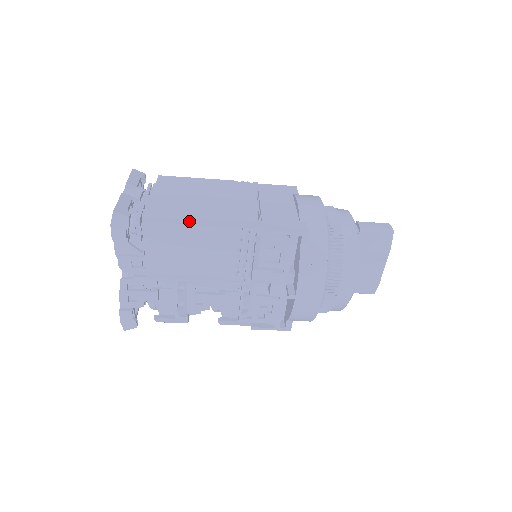
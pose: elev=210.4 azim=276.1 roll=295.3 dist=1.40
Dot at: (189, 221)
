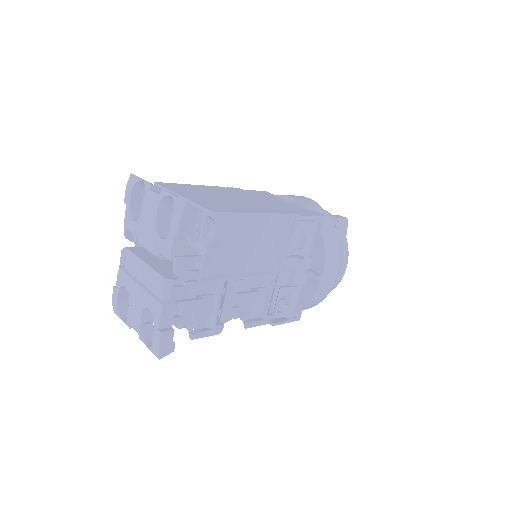
Dot at: (245, 211)
